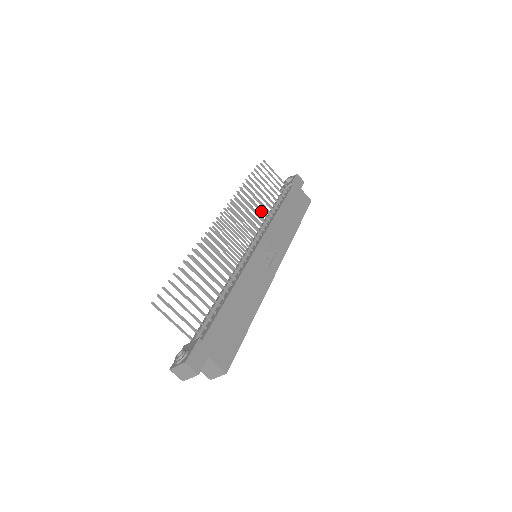
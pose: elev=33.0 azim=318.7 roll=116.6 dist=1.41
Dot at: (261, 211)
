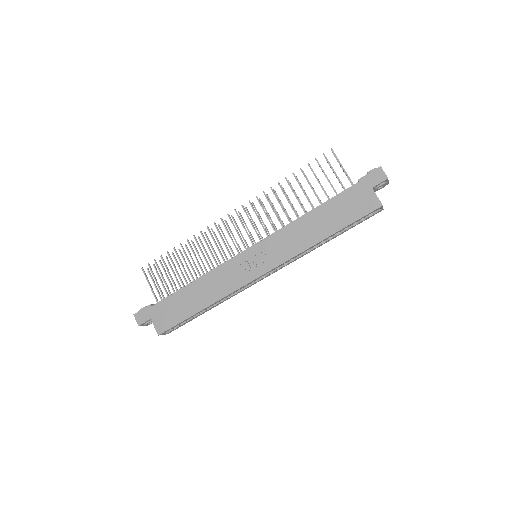
Dot at: (284, 212)
